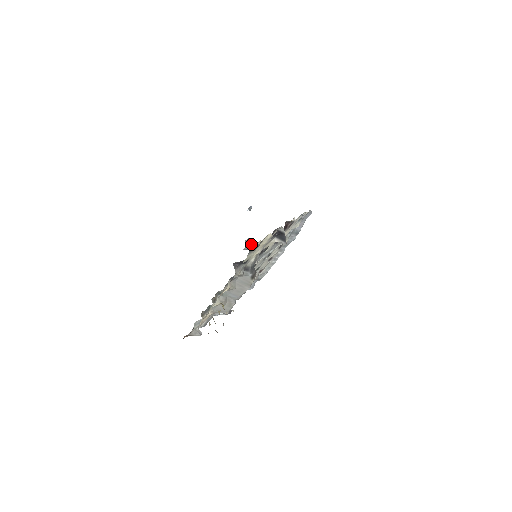
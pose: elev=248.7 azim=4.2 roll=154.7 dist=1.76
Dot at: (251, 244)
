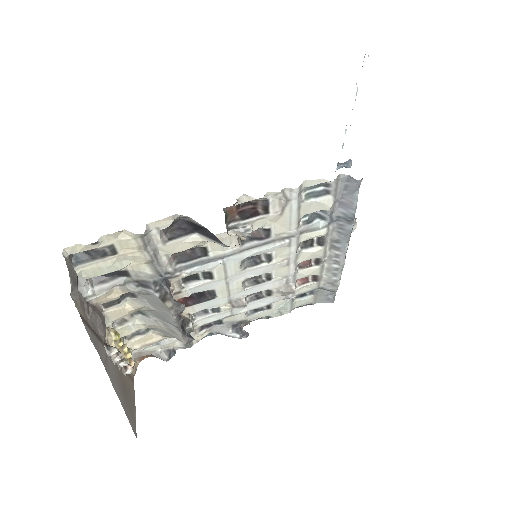
Dot at: occluded
